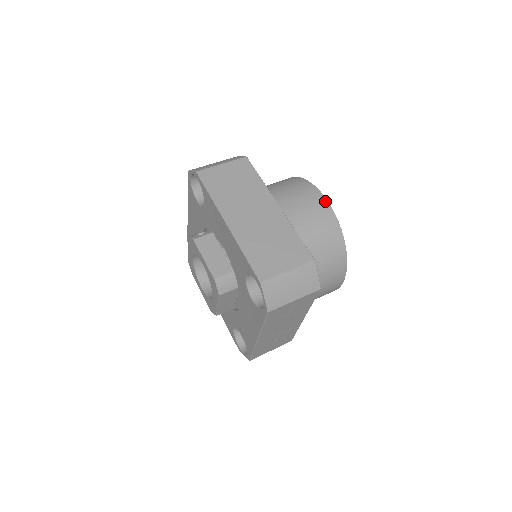
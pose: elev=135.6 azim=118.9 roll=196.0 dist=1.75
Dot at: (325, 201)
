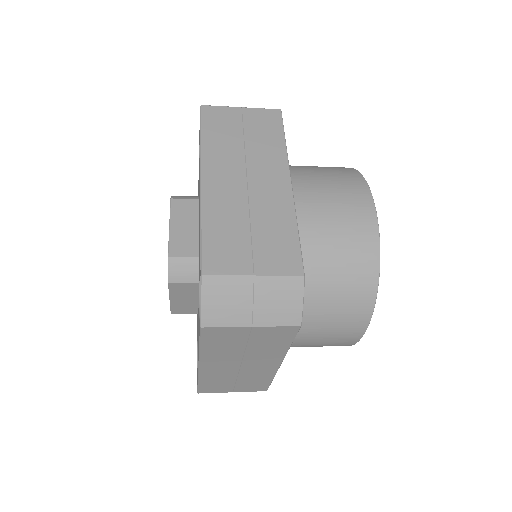
Dot at: occluded
